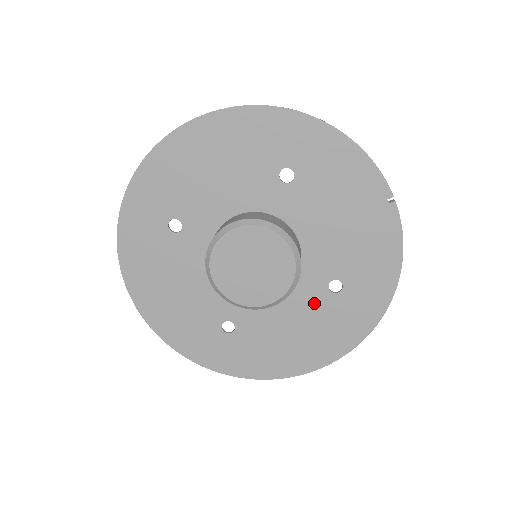
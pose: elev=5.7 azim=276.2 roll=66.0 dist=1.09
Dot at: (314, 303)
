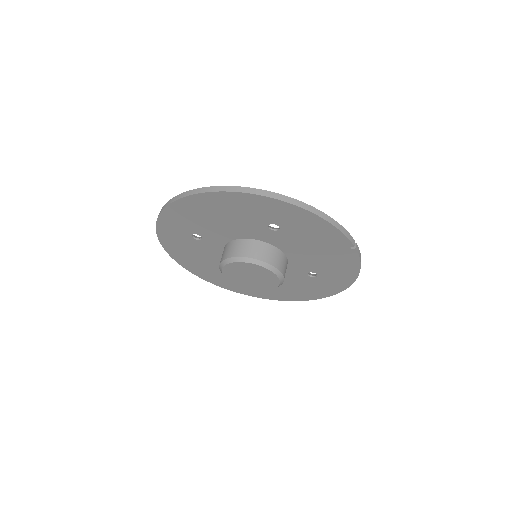
Dot at: (298, 279)
